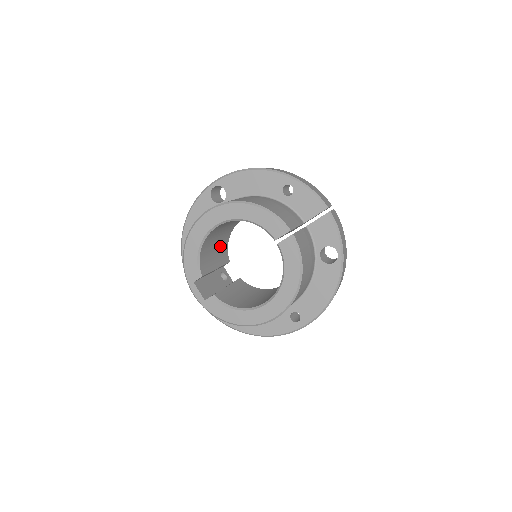
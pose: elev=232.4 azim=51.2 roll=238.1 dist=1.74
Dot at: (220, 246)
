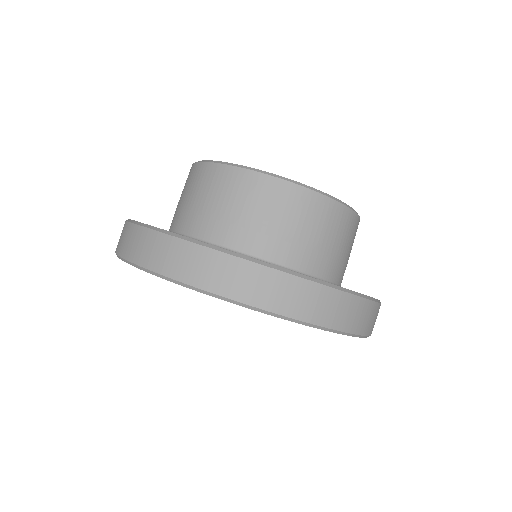
Dot at: occluded
